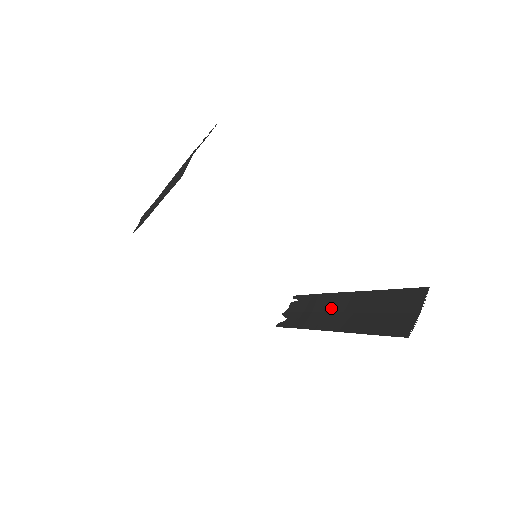
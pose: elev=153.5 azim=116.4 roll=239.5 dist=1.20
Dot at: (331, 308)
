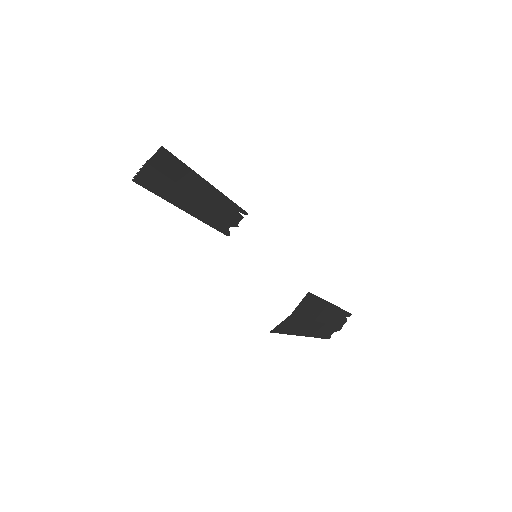
Dot at: (326, 319)
